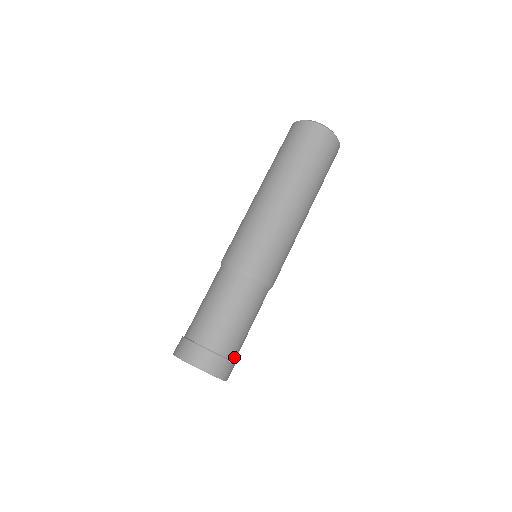
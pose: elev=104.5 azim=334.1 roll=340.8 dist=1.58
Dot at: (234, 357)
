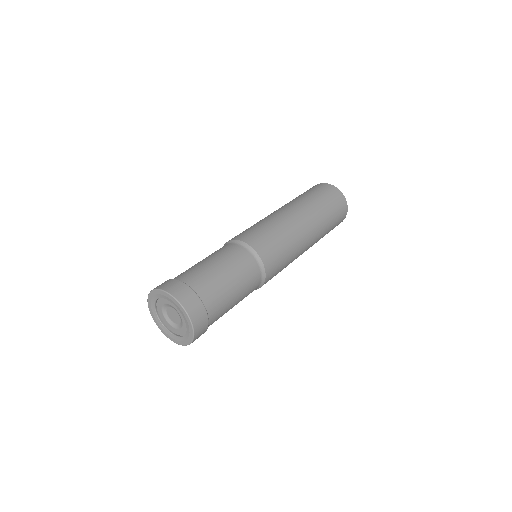
Dot at: (210, 319)
